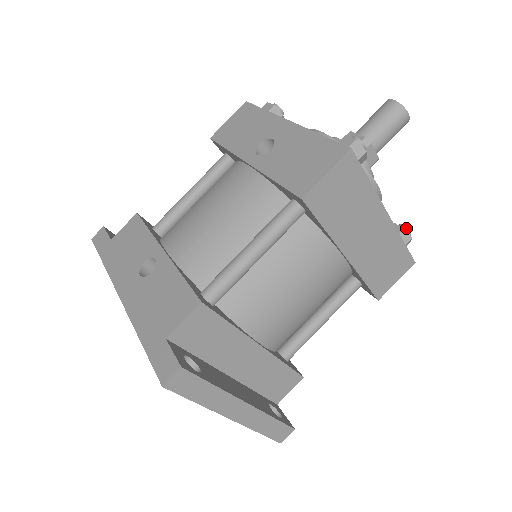
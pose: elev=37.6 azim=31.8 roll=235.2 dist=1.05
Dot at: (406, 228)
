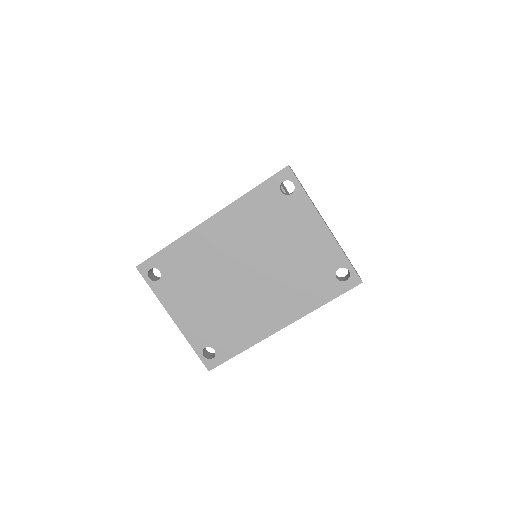
Dot at: occluded
